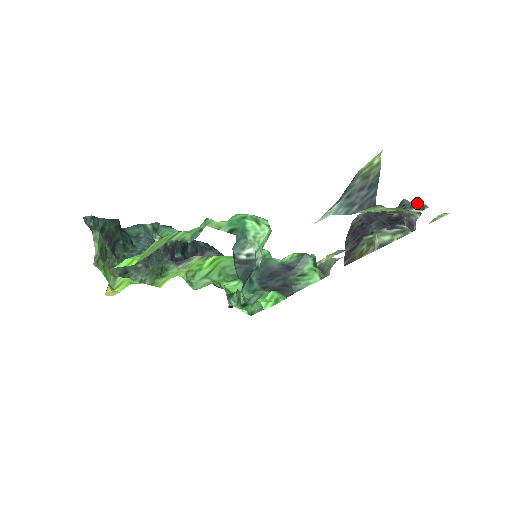
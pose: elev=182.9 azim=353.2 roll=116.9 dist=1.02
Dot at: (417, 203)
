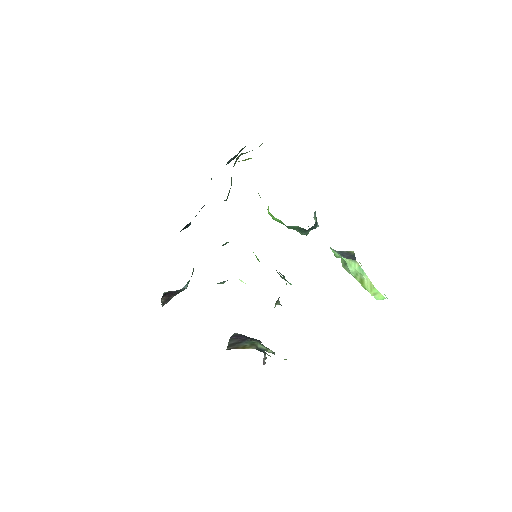
Dot at: occluded
